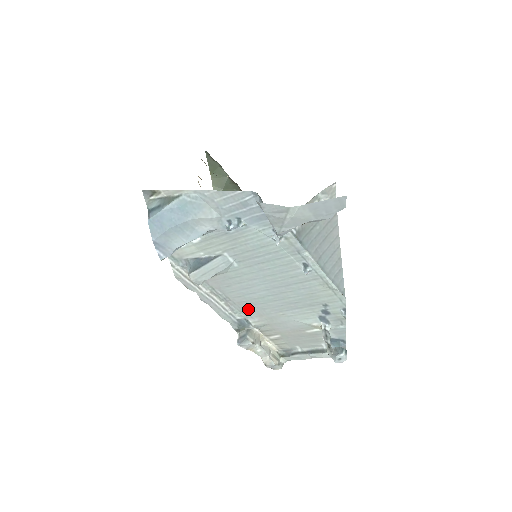
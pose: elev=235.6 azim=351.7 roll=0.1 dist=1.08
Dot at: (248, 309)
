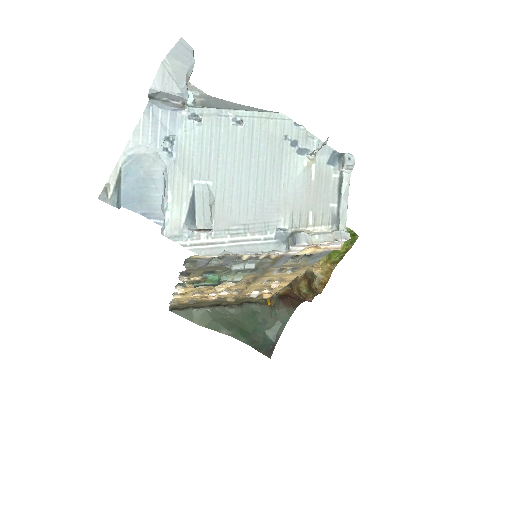
Dot at: (266, 216)
